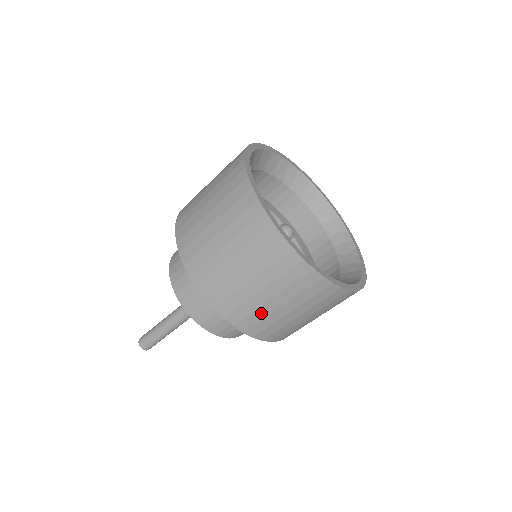
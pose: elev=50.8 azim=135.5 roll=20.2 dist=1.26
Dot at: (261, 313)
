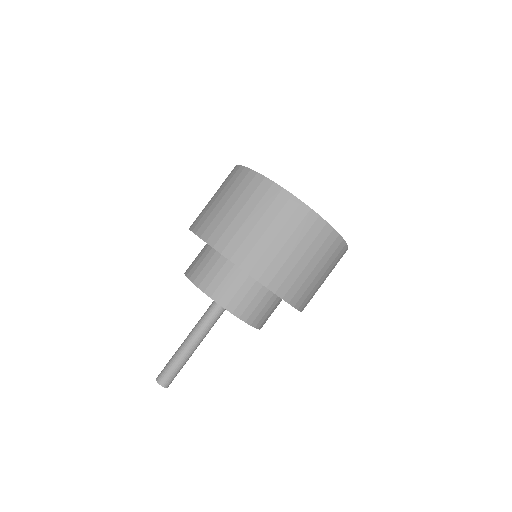
Dot at: (225, 223)
